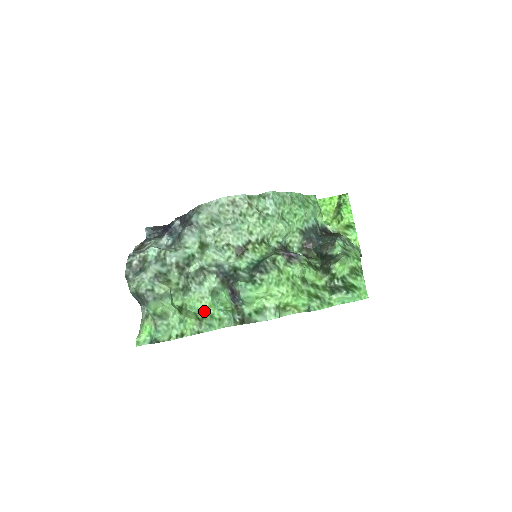
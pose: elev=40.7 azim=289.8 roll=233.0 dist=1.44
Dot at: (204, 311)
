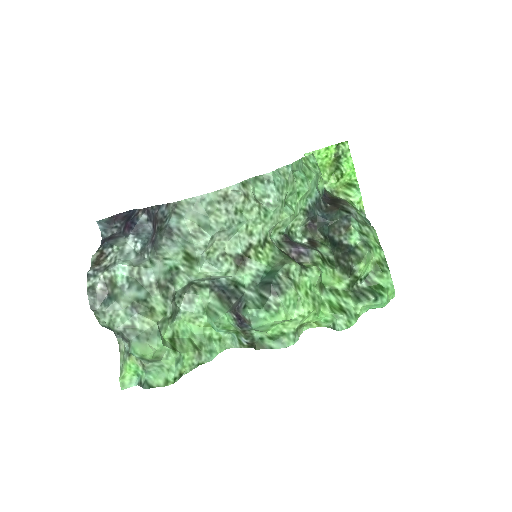
Dot at: (199, 333)
